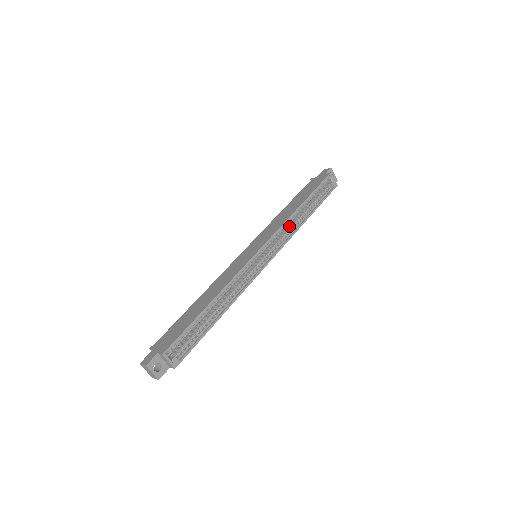
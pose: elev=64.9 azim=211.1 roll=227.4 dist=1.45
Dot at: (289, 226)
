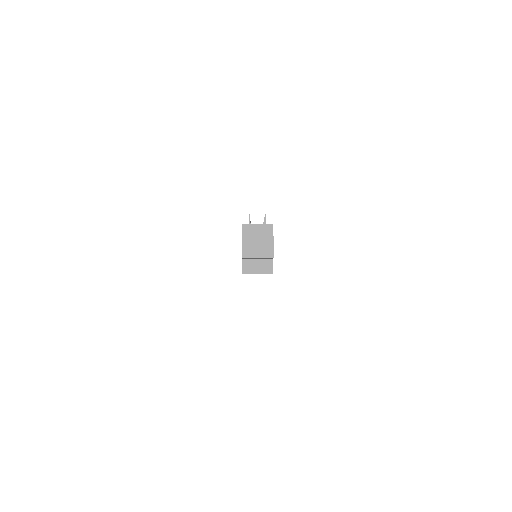
Dot at: occluded
